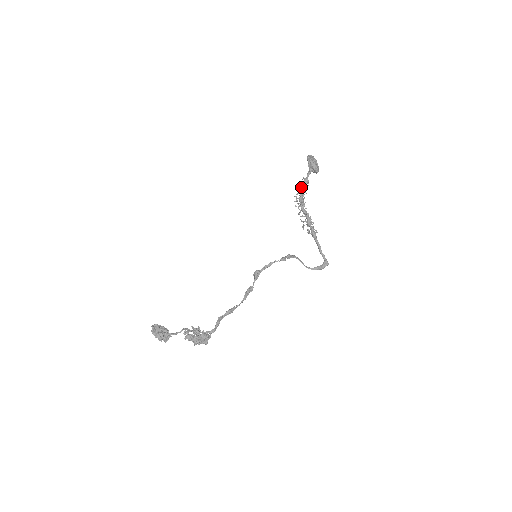
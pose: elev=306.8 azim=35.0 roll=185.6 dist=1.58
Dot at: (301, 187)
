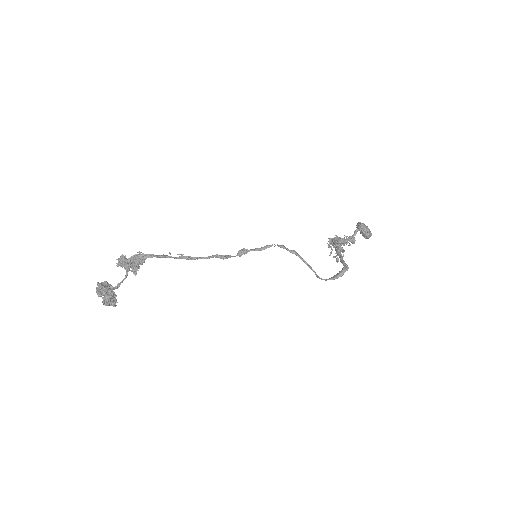
Dot at: occluded
